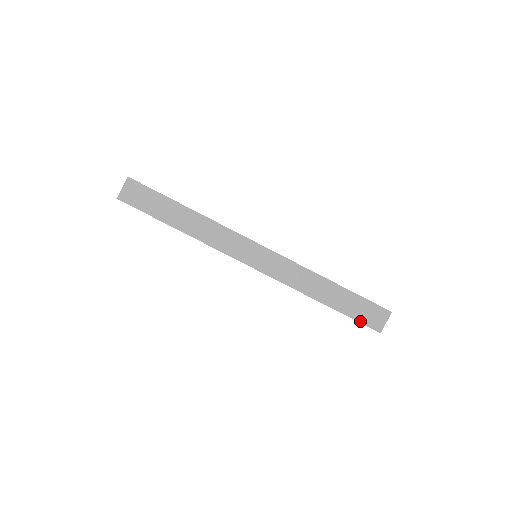
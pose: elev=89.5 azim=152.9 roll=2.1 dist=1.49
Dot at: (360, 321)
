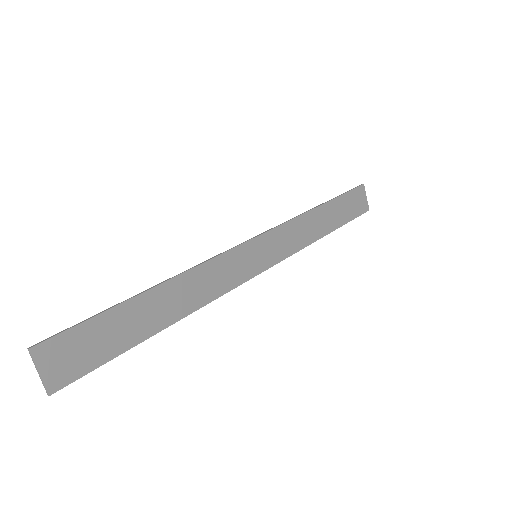
Dot at: (355, 217)
